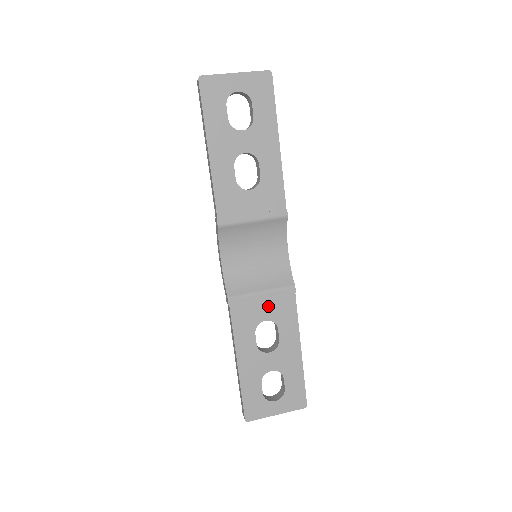
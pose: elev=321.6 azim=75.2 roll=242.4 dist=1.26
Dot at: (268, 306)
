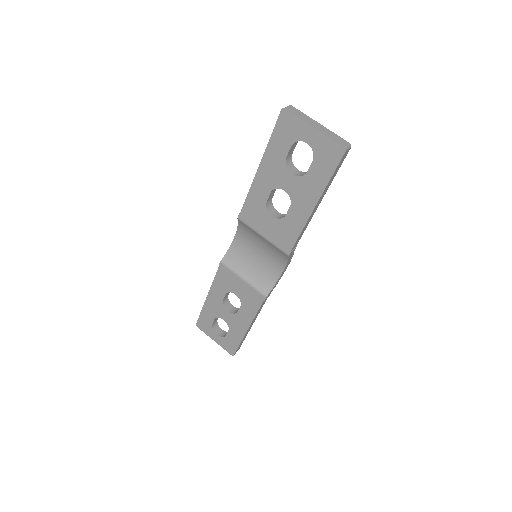
Dot at: (242, 289)
